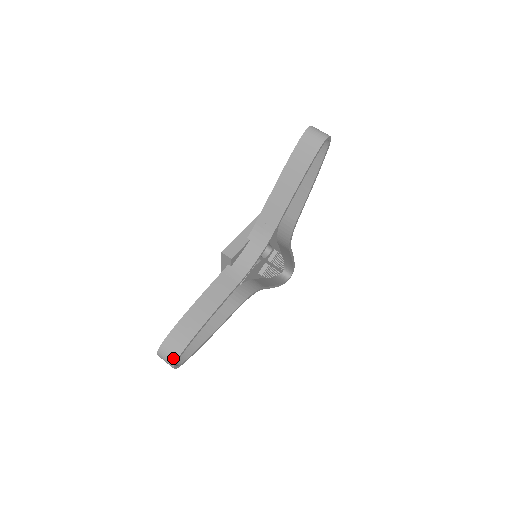
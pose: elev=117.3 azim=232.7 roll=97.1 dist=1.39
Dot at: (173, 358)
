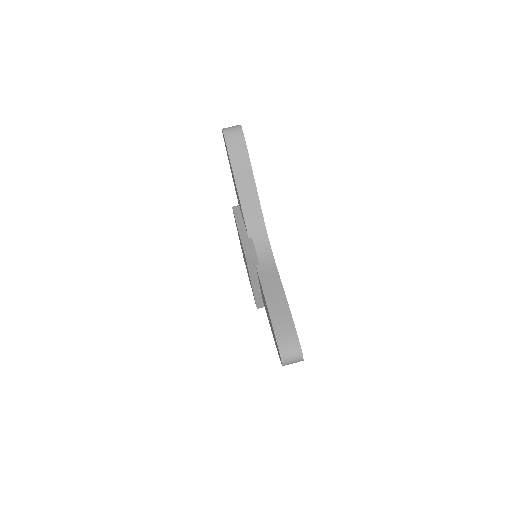
Dot at: (297, 351)
